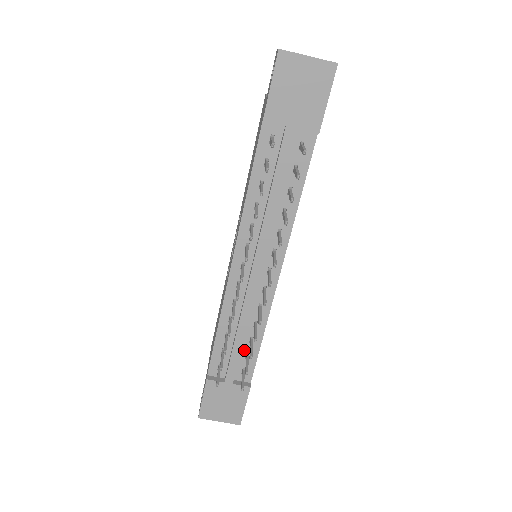
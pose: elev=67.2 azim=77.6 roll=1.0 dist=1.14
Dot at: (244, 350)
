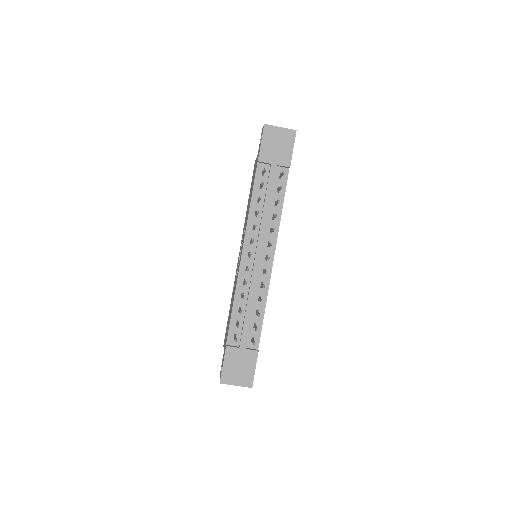
Dot at: (252, 321)
